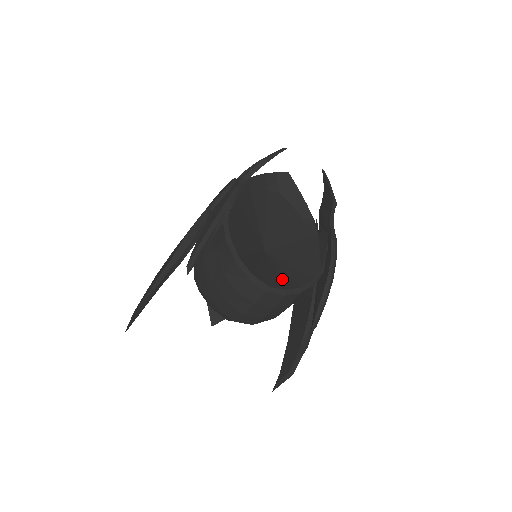
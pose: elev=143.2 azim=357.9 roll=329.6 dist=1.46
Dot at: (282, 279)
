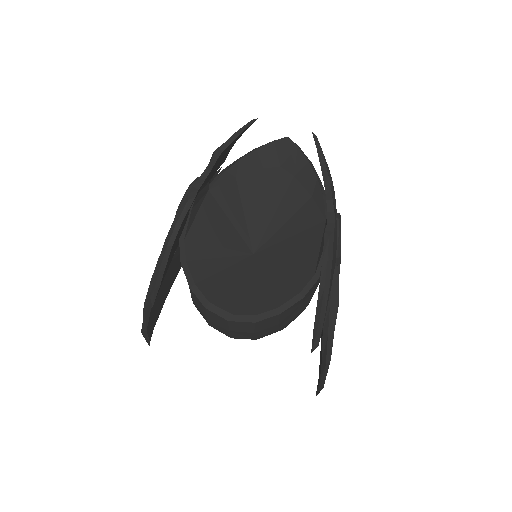
Dot at: (257, 298)
